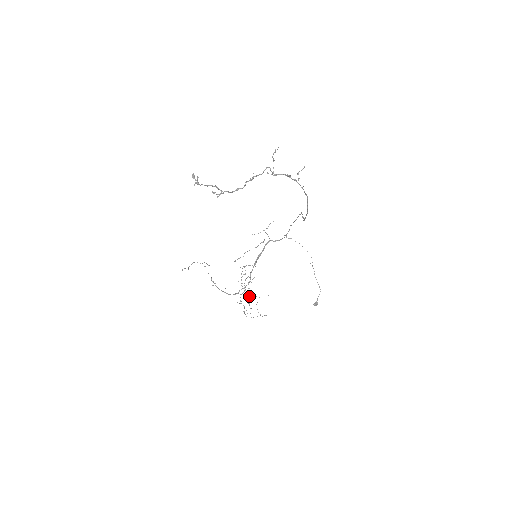
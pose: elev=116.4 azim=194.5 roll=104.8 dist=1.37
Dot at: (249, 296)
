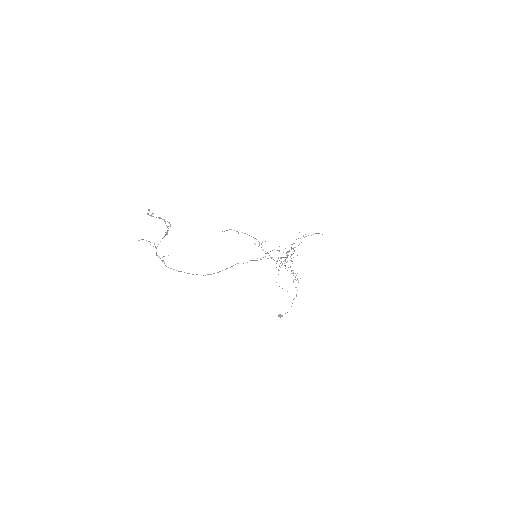
Dot at: occluded
